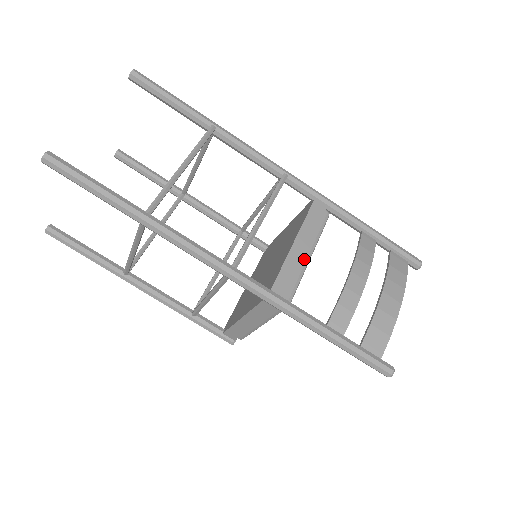
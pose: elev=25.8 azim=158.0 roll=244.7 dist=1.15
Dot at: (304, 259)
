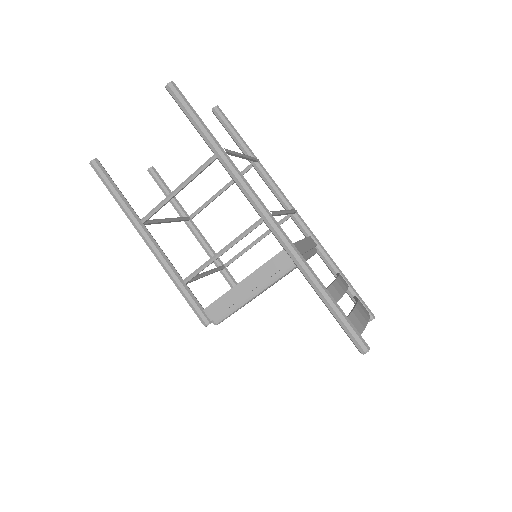
Dot at: (306, 254)
